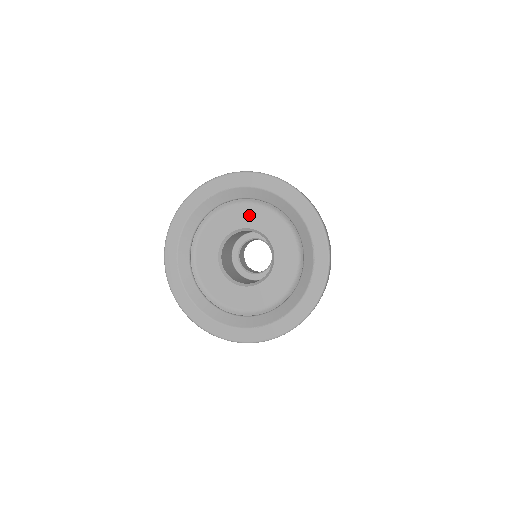
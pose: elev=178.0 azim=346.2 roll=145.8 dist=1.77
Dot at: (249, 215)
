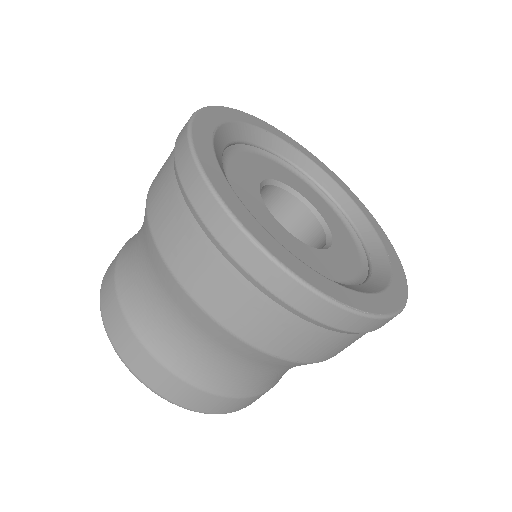
Dot at: (304, 188)
